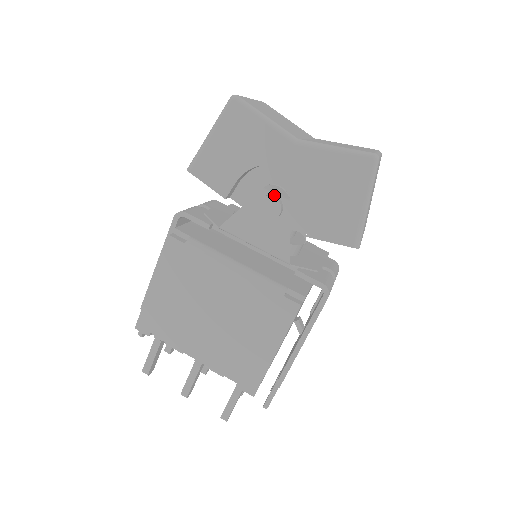
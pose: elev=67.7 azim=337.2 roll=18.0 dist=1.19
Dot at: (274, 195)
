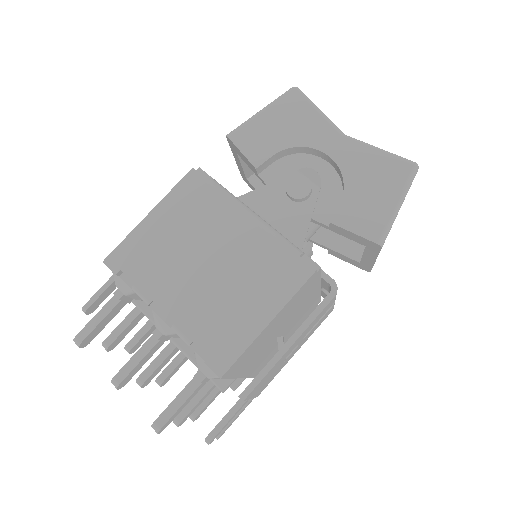
Dot at: (306, 179)
